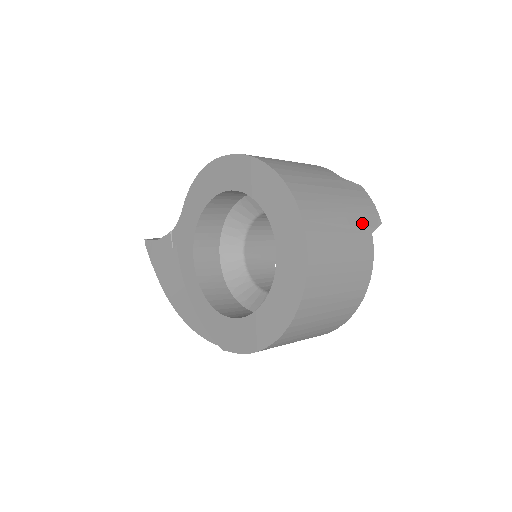
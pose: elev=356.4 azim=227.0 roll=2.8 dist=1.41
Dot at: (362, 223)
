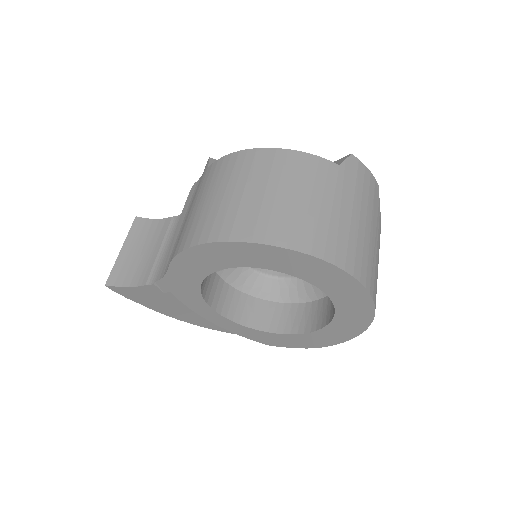
Dot at: (376, 213)
